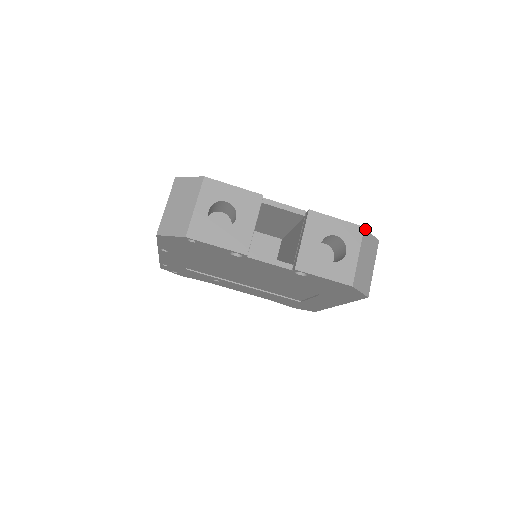
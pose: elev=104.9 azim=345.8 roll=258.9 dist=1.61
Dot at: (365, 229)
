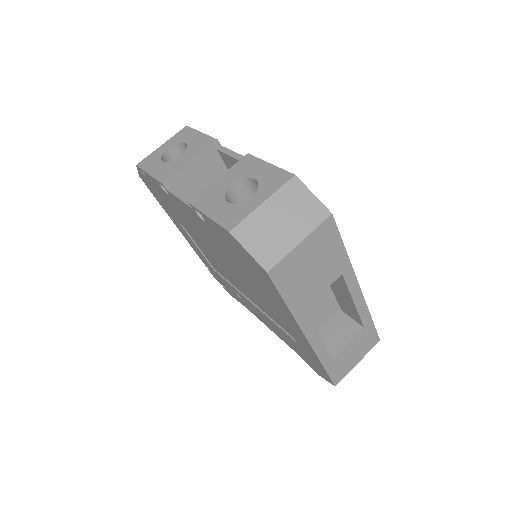
Dot at: (296, 178)
